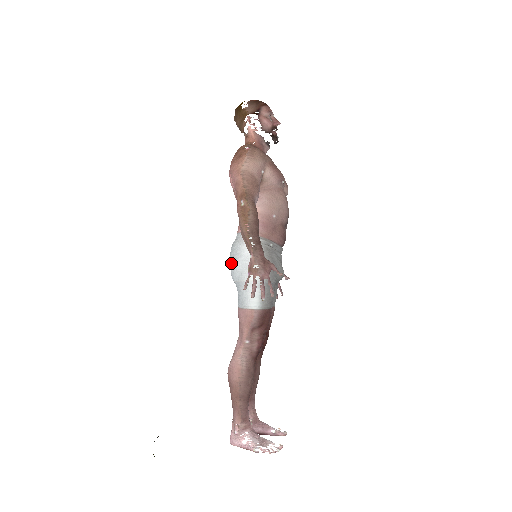
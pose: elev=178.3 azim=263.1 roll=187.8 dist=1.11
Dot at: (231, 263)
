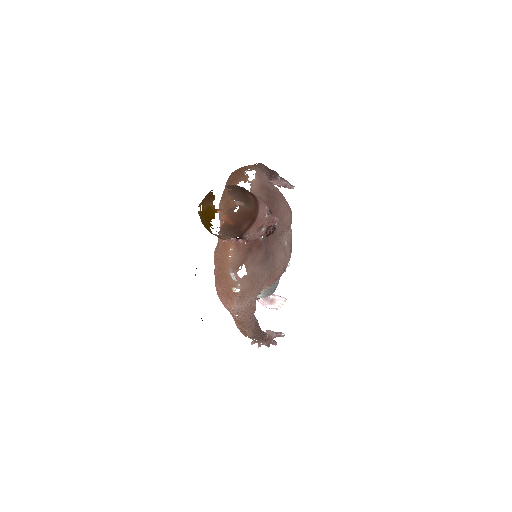
Dot at: occluded
